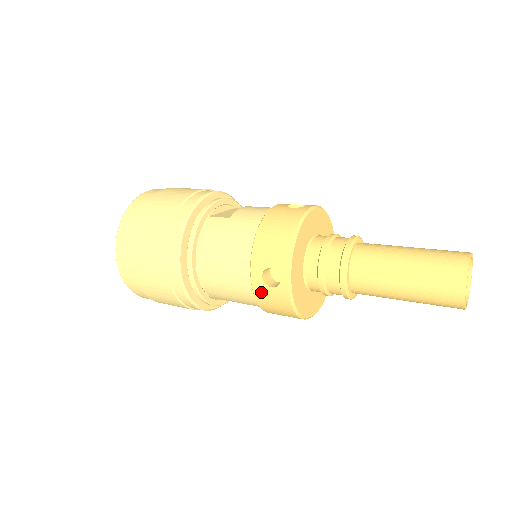
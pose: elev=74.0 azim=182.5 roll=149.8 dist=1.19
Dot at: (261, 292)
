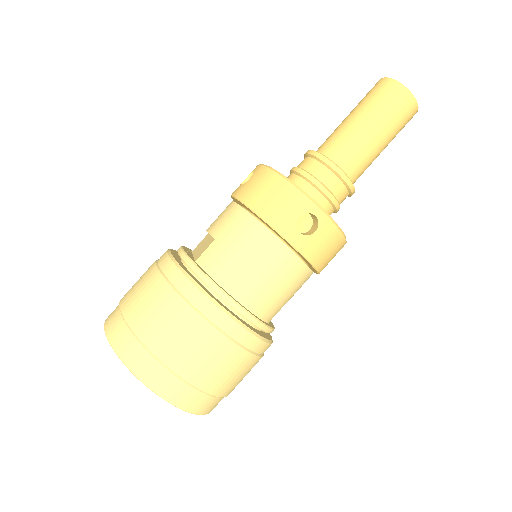
Dot at: (310, 248)
